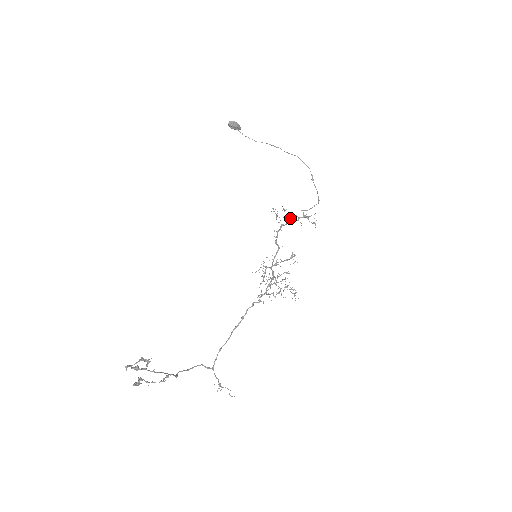
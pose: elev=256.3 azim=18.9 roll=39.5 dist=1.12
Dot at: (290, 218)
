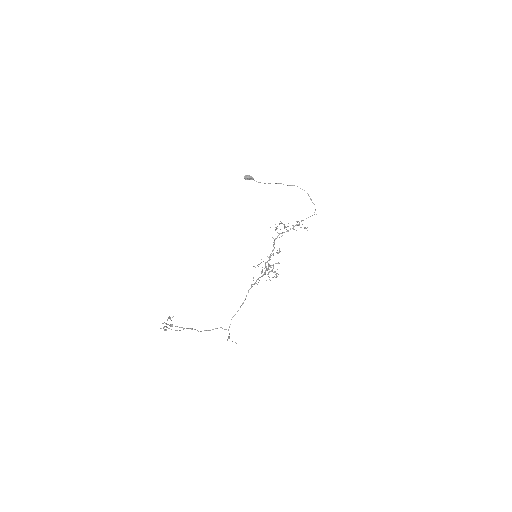
Dot at: occluded
